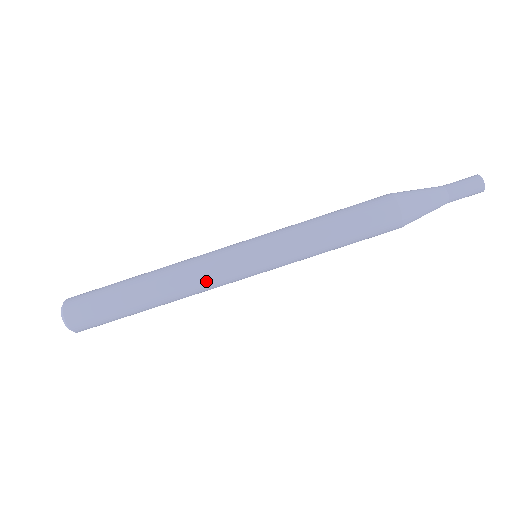
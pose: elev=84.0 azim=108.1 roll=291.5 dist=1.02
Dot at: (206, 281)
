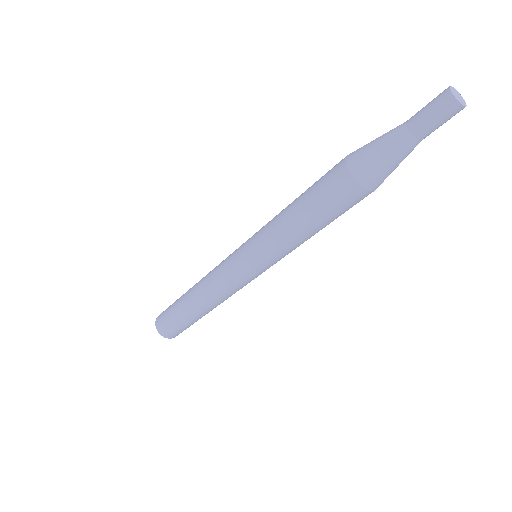
Dot at: (233, 293)
